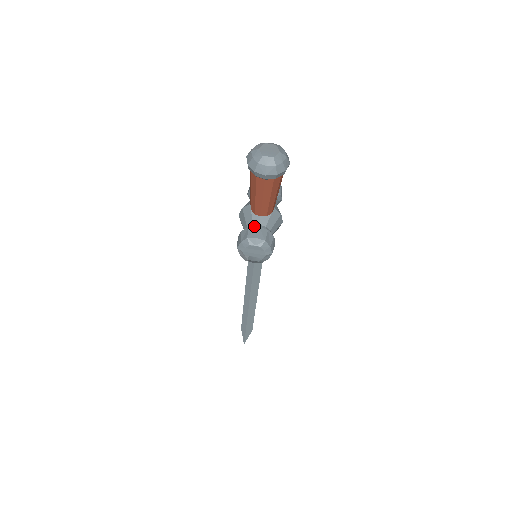
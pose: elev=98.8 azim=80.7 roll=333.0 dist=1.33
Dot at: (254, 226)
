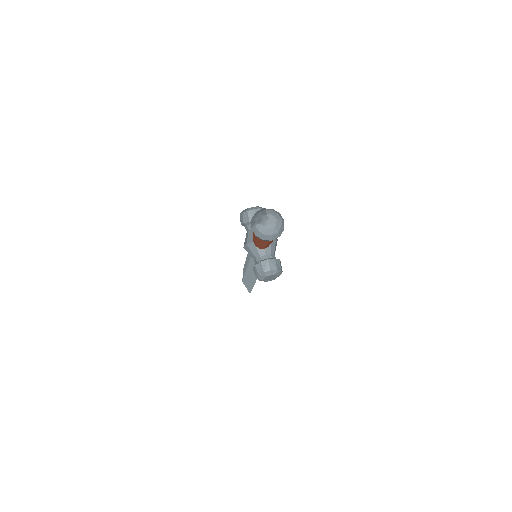
Dot at: (264, 260)
